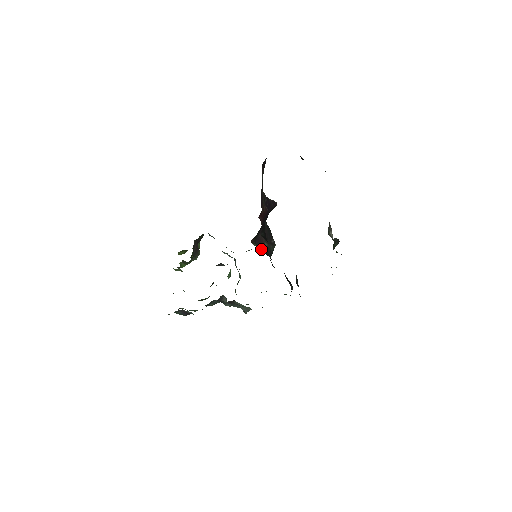
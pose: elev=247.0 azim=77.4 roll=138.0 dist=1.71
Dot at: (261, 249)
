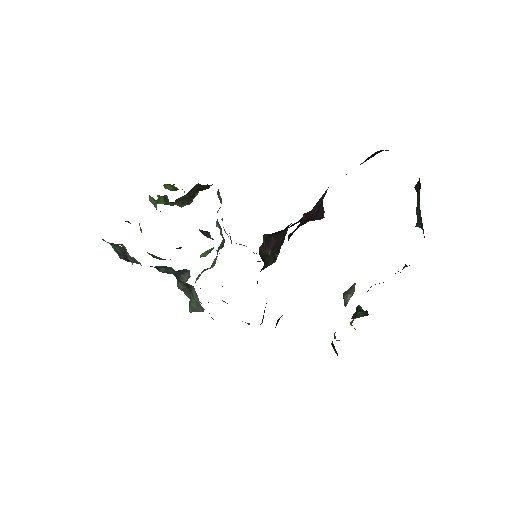
Dot at: (263, 253)
